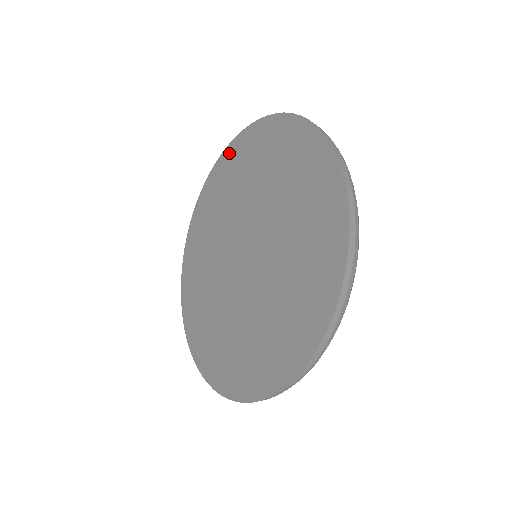
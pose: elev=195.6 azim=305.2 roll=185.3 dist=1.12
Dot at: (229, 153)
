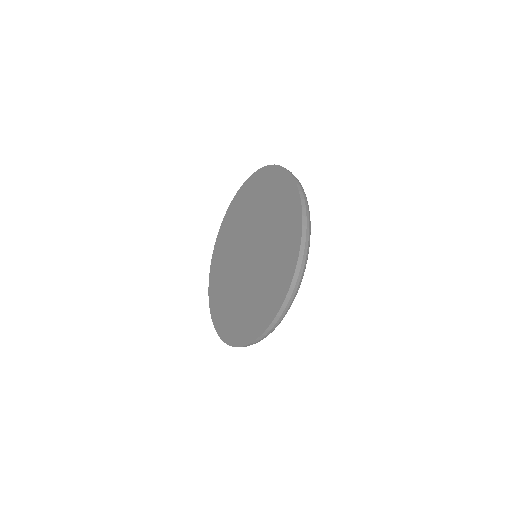
Dot at: (266, 172)
